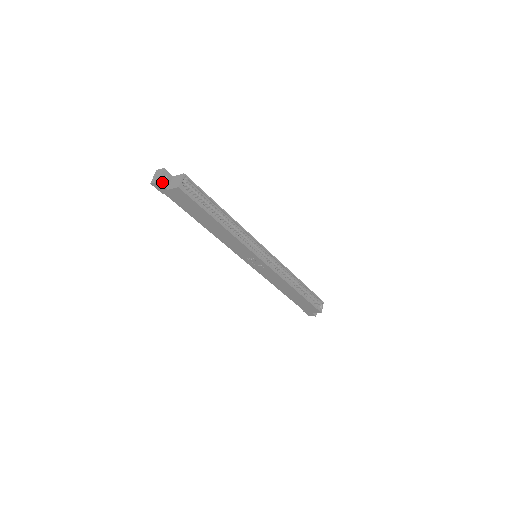
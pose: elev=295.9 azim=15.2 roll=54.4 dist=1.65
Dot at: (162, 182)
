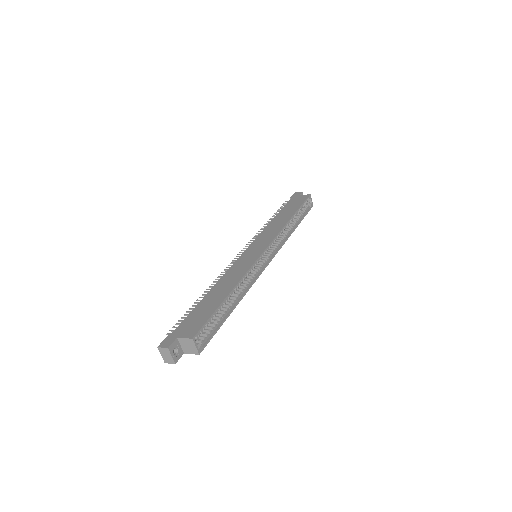
Dot at: (177, 358)
